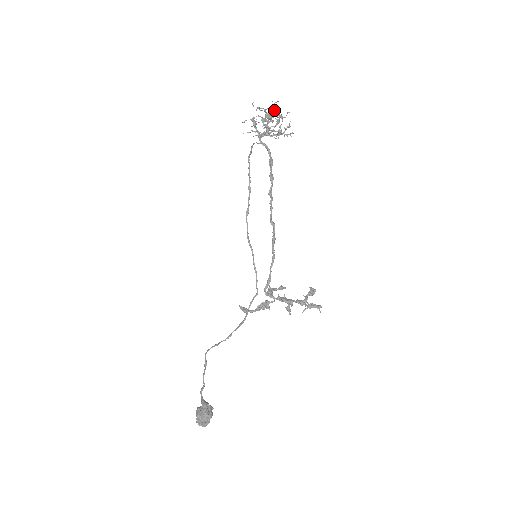
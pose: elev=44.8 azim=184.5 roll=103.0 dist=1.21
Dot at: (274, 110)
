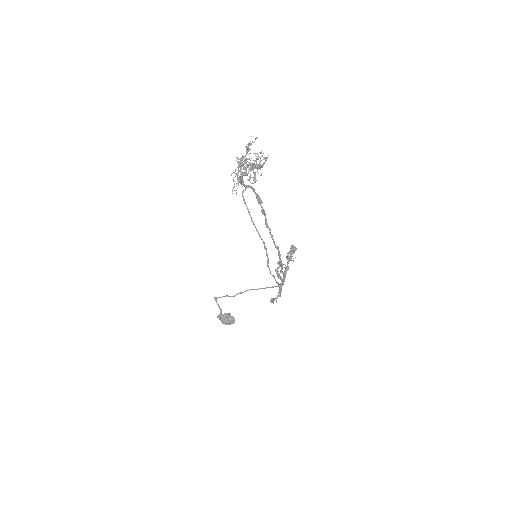
Dot at: (260, 165)
